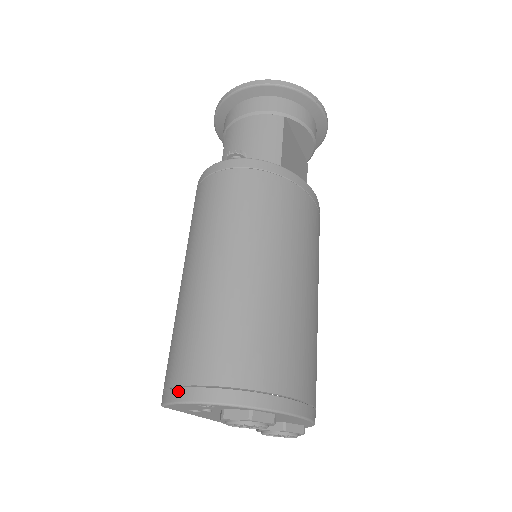
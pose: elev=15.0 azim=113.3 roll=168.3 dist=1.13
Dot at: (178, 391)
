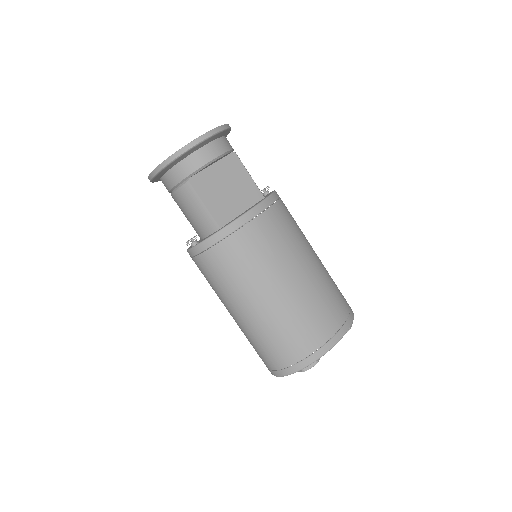
Dot at: (269, 370)
